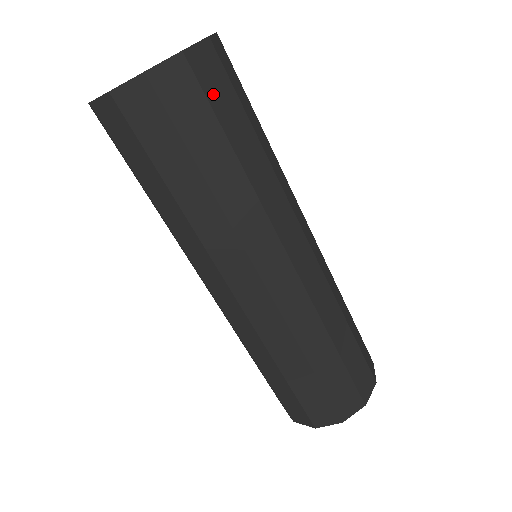
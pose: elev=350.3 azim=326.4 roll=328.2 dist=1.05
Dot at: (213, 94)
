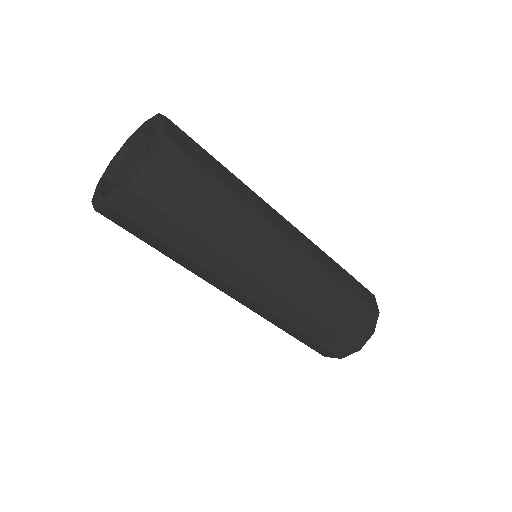
Dot at: (143, 221)
